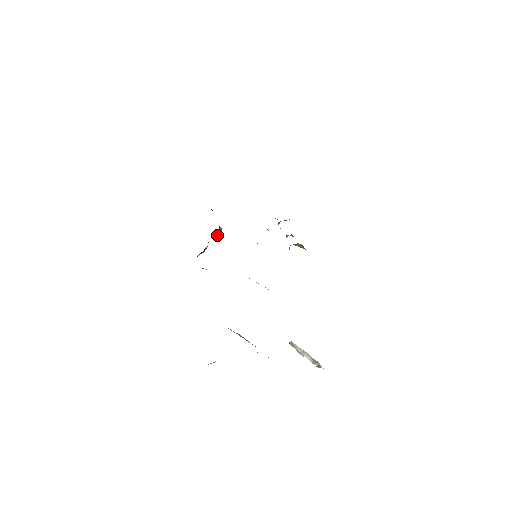
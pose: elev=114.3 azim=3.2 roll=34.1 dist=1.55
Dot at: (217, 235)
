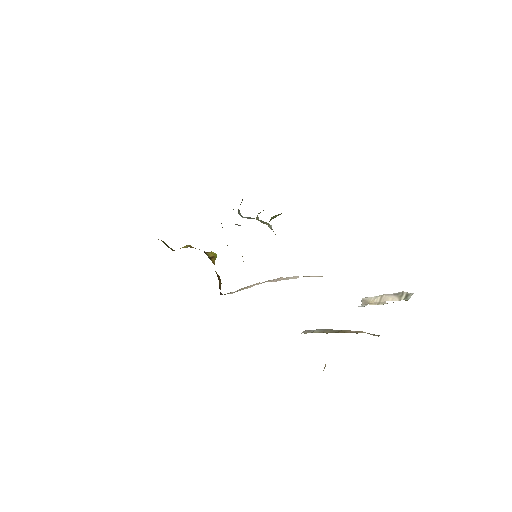
Dot at: (213, 261)
